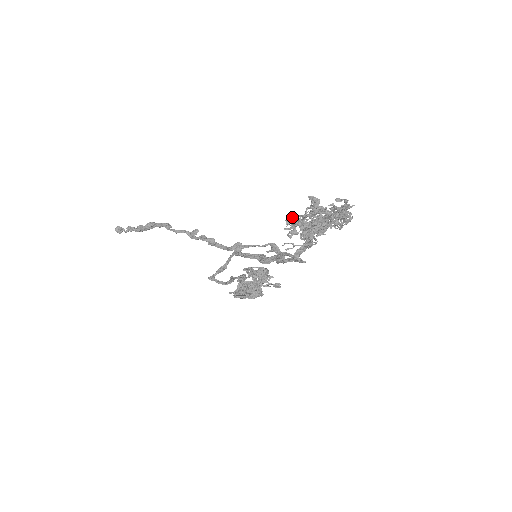
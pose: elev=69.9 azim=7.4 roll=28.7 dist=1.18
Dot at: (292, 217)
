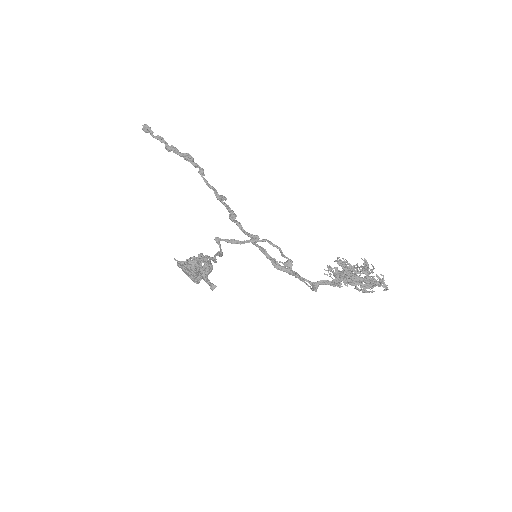
Dot at: (340, 259)
